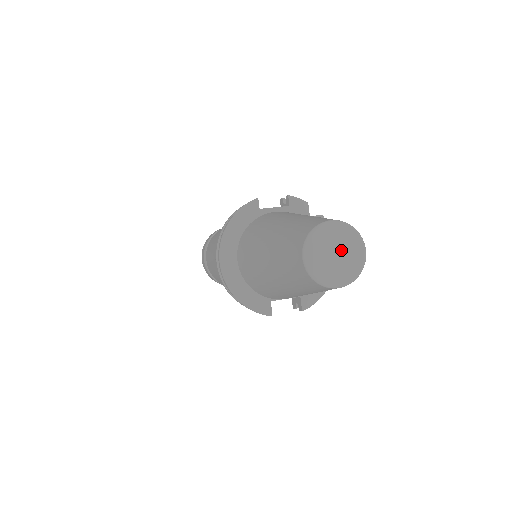
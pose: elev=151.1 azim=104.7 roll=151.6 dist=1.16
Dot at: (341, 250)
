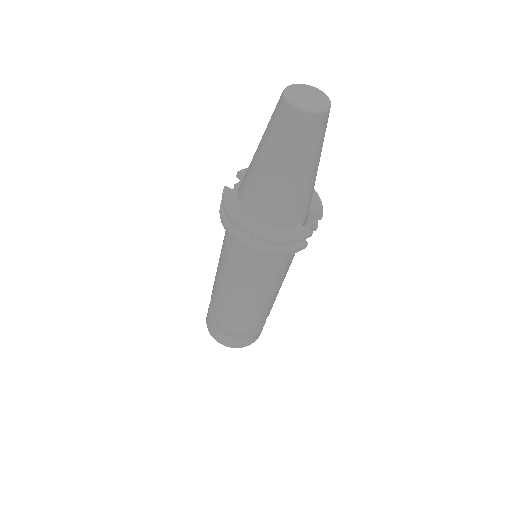
Dot at: (307, 94)
